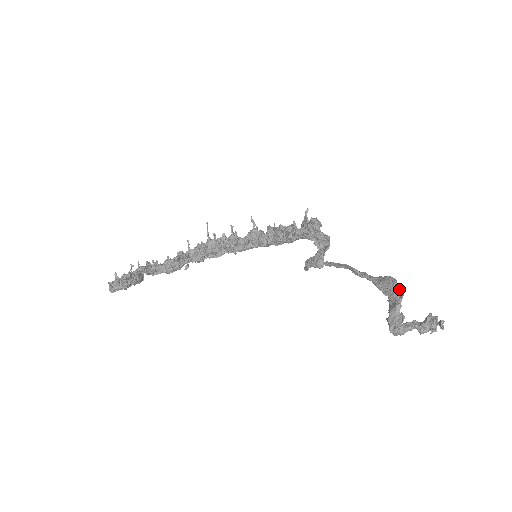
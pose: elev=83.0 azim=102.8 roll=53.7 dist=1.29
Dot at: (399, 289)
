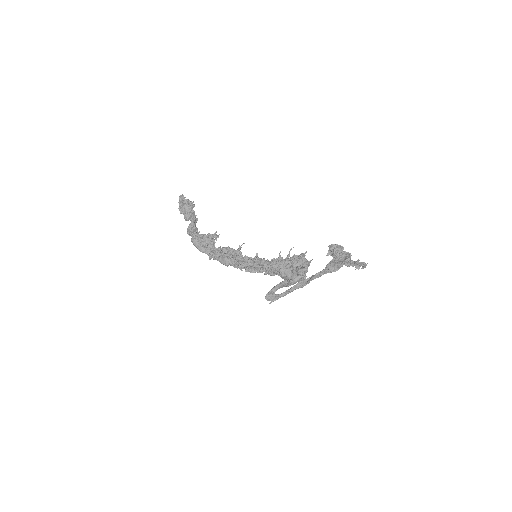
Dot at: occluded
